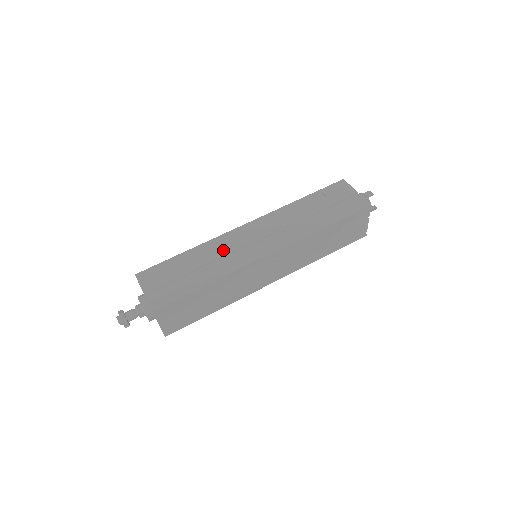
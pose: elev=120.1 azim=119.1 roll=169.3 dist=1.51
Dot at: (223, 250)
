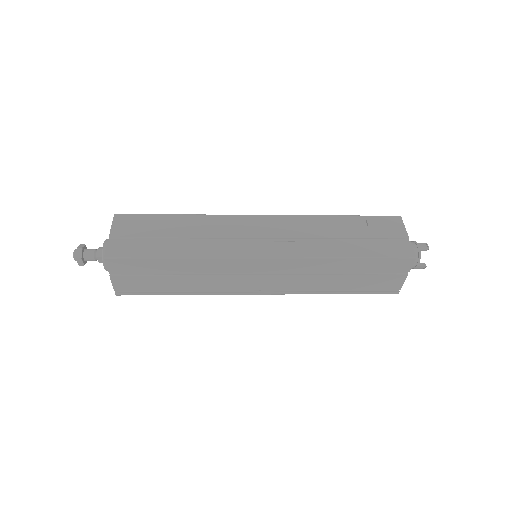
Dot at: (218, 231)
